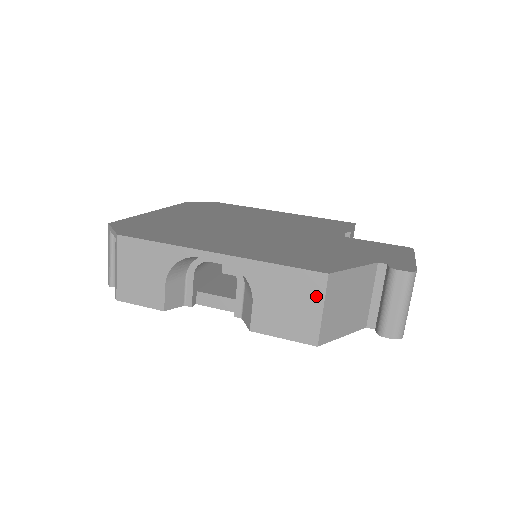
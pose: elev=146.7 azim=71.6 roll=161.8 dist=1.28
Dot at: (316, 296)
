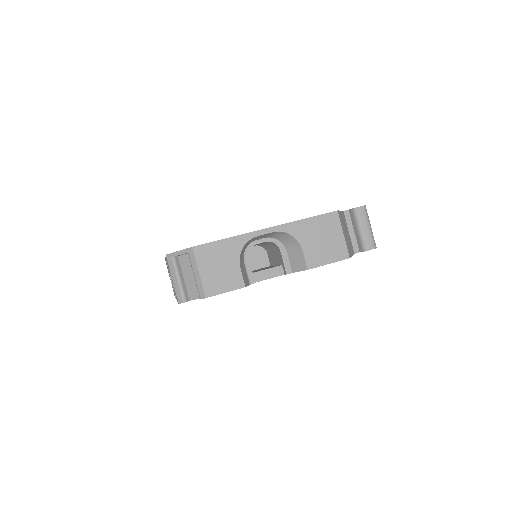
Dot at: (336, 227)
